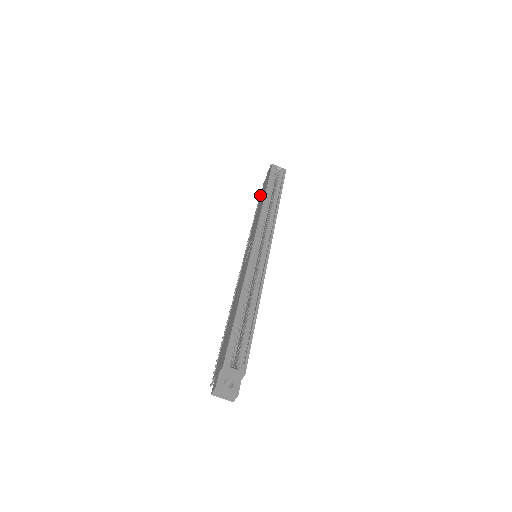
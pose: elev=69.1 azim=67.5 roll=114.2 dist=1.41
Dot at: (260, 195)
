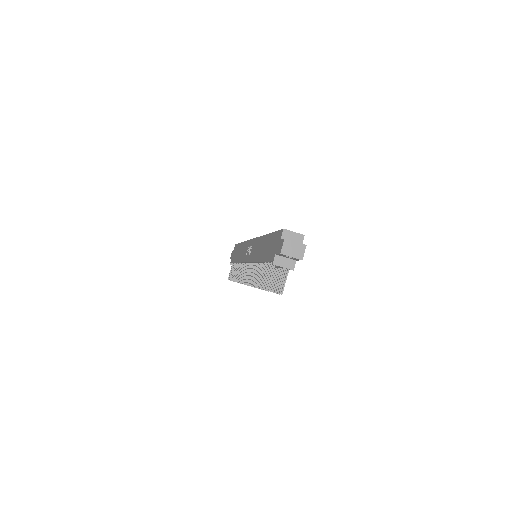
Dot at: (229, 273)
